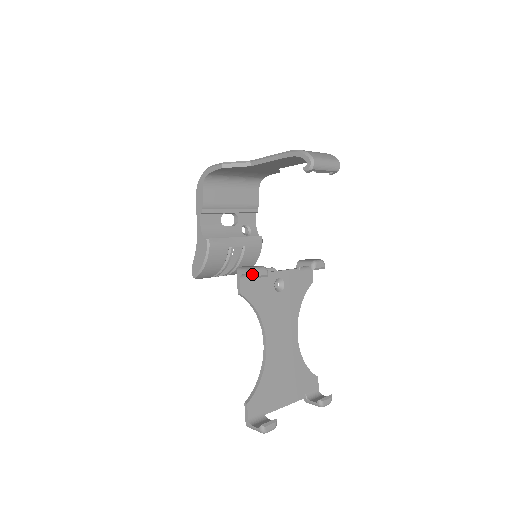
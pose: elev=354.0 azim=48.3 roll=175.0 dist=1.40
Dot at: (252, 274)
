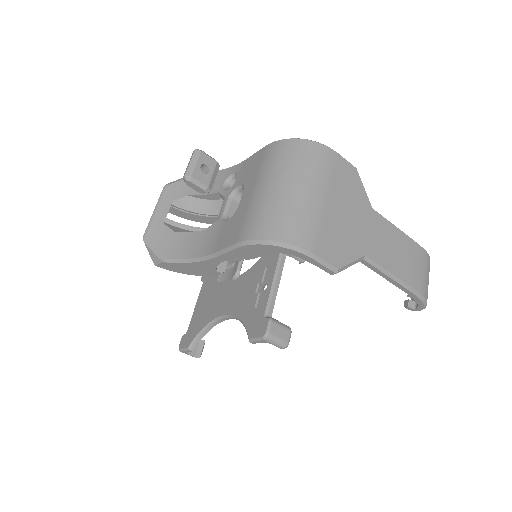
Dot at: occluded
